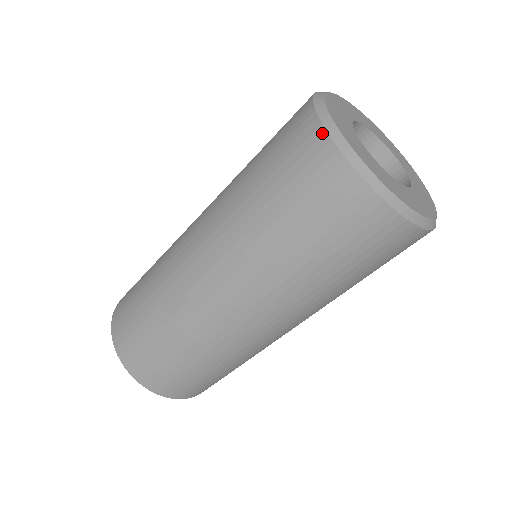
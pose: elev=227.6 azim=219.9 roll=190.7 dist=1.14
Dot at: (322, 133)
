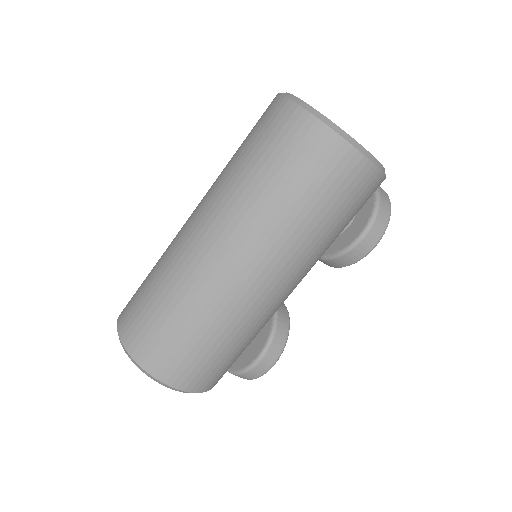
Dot at: occluded
